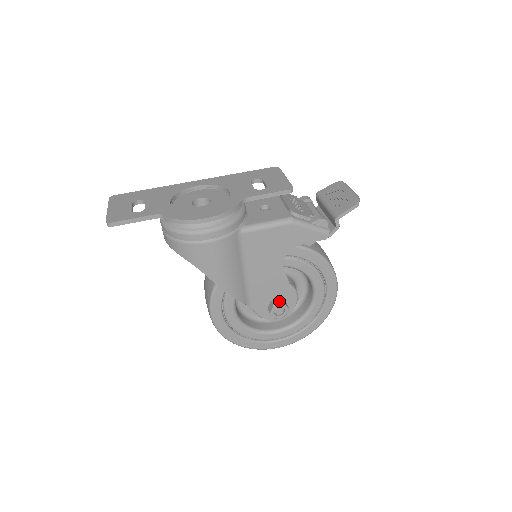
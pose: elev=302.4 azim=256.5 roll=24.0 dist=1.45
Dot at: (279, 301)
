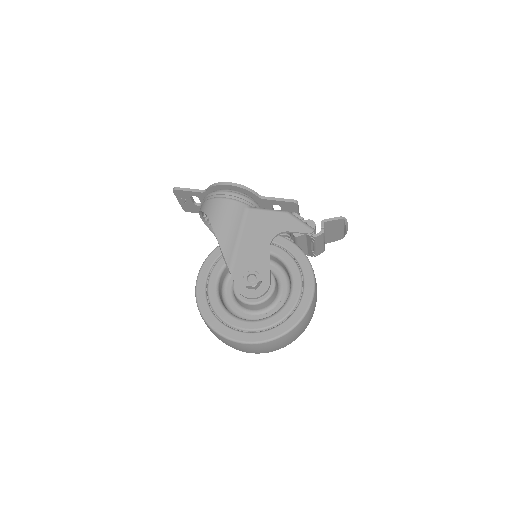
Dot at: (255, 272)
